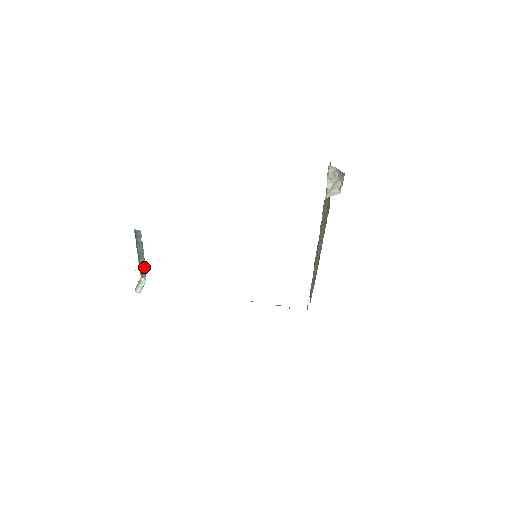
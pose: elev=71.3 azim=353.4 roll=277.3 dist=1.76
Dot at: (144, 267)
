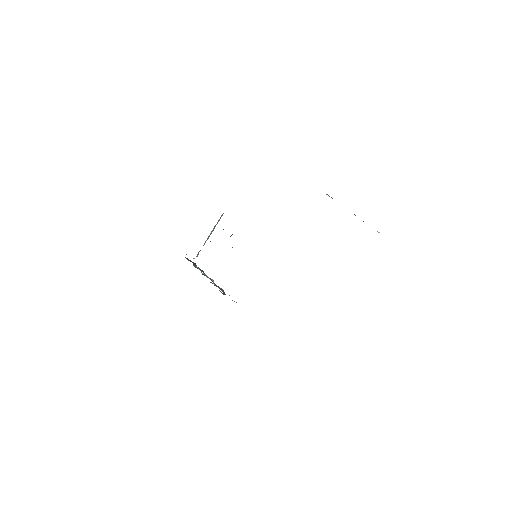
Dot at: occluded
